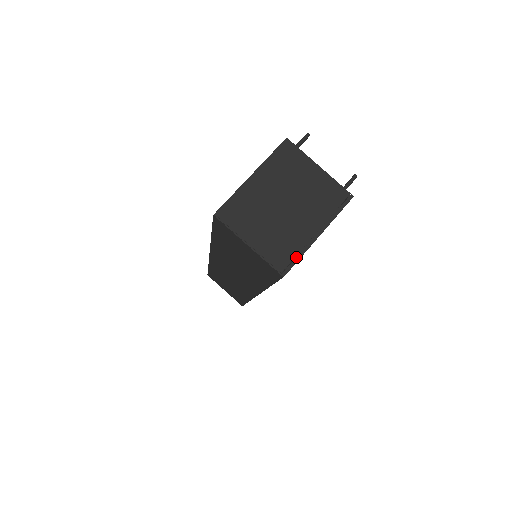
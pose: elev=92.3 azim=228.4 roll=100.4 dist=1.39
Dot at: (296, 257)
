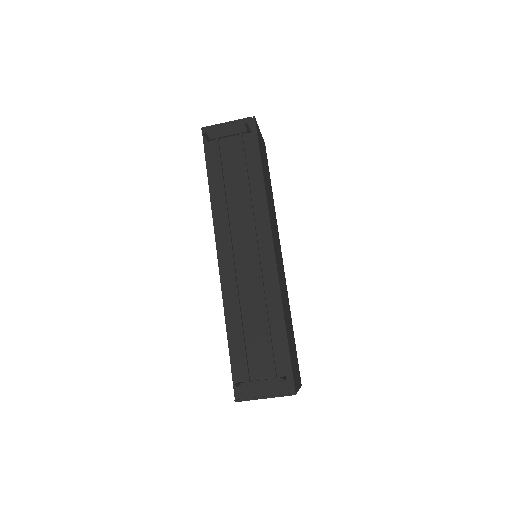
Dot at: occluded
